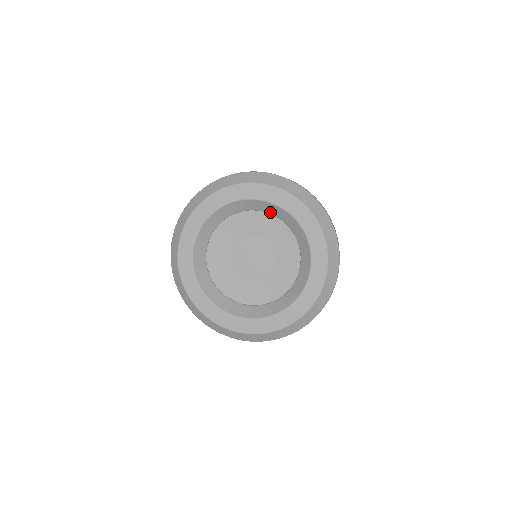
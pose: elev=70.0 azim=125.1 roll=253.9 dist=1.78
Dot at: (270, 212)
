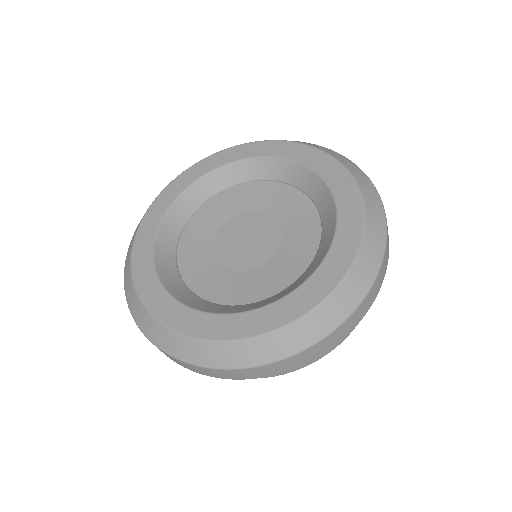
Dot at: (301, 186)
